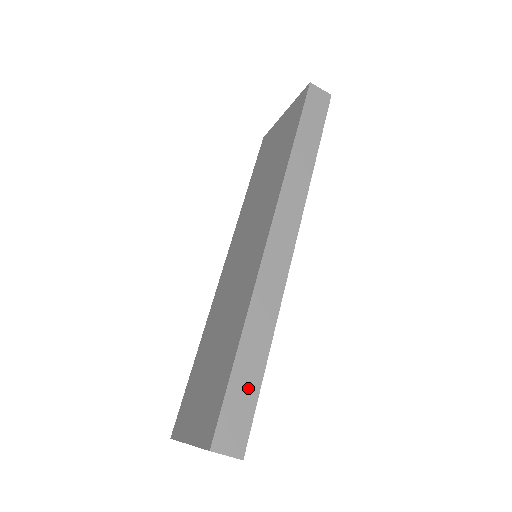
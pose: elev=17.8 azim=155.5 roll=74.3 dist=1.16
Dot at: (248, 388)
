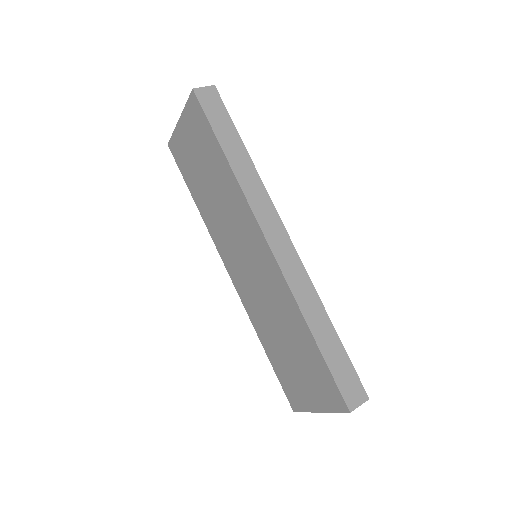
Dot at: (339, 357)
